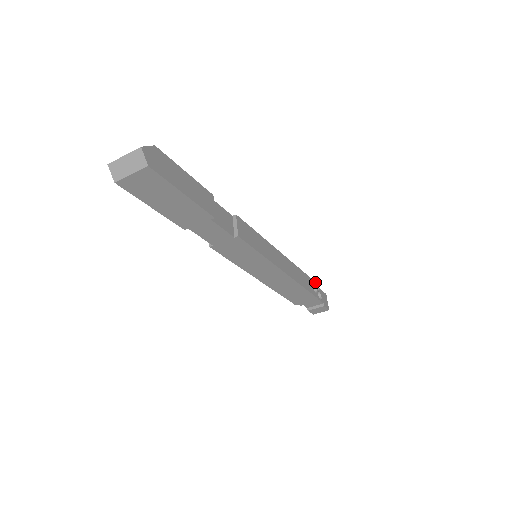
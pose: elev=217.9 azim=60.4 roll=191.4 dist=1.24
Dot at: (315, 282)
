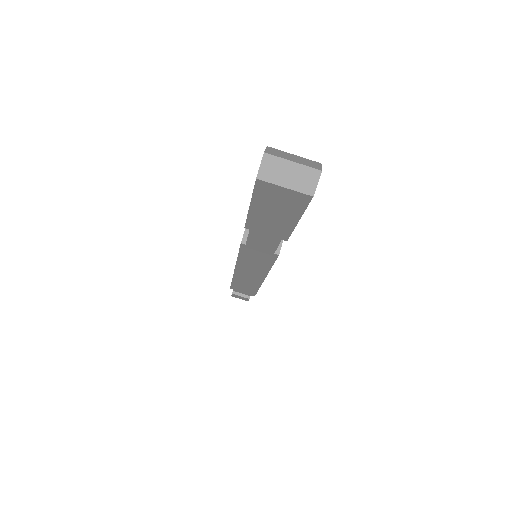
Dot at: occluded
